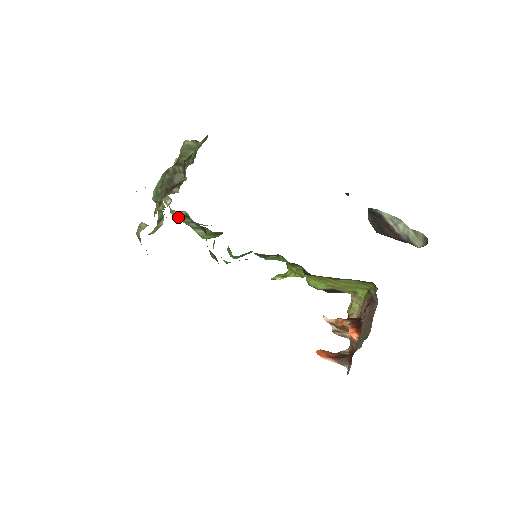
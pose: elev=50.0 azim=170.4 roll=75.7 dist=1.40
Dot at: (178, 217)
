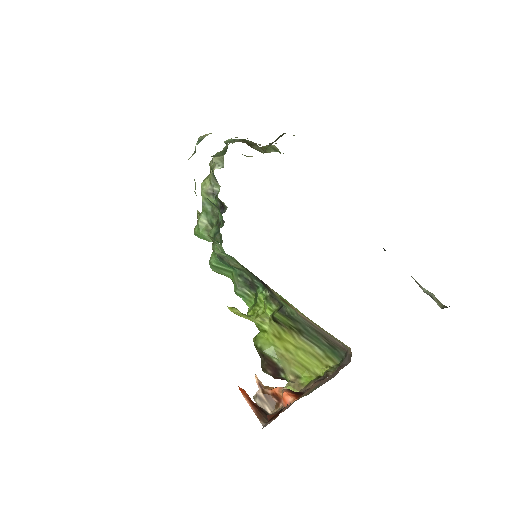
Dot at: (205, 190)
